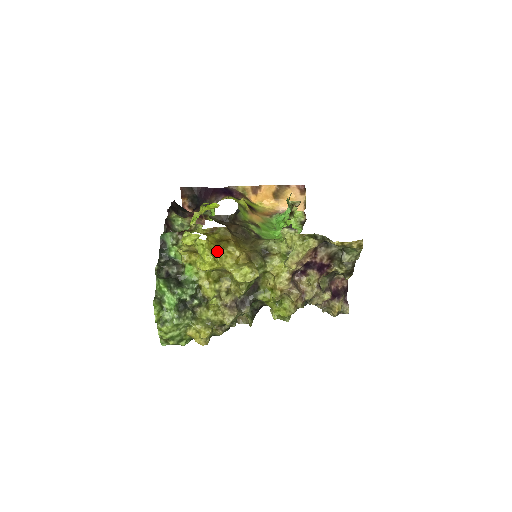
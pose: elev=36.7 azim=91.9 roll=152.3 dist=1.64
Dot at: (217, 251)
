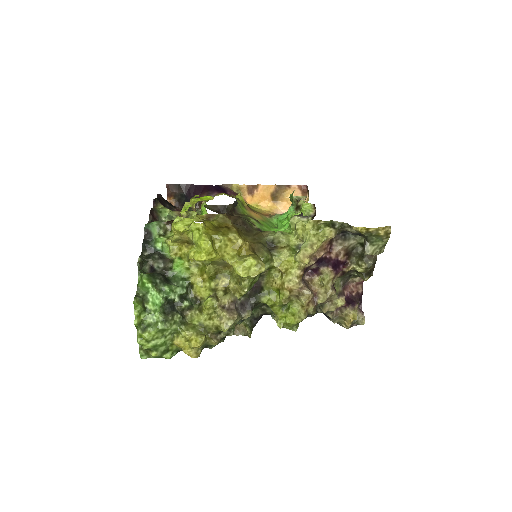
Dot at: (216, 237)
